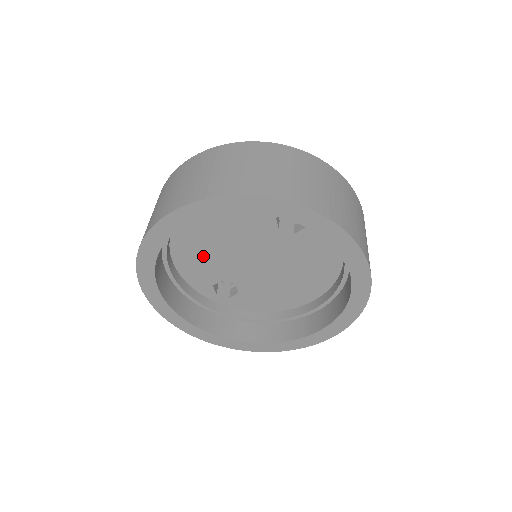
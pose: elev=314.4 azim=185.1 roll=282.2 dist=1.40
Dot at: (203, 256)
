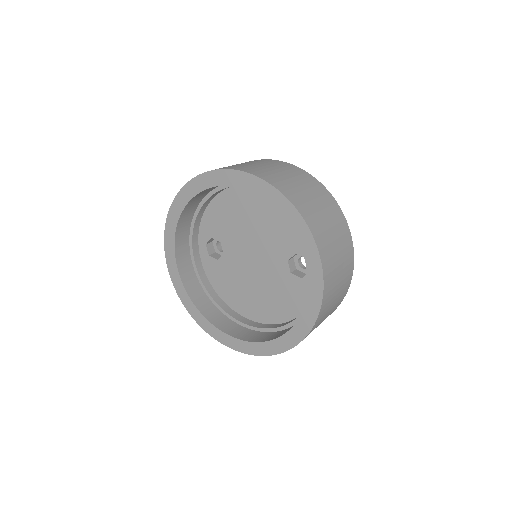
Dot at: (232, 218)
